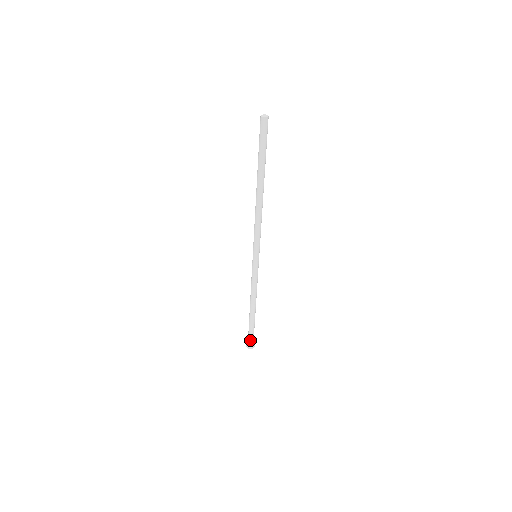
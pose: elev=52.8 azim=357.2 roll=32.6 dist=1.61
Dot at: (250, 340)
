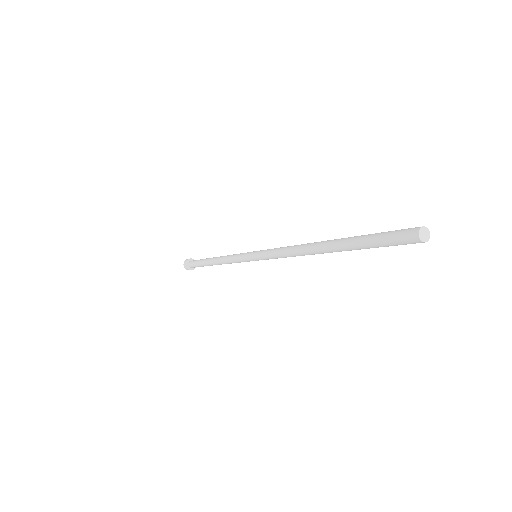
Dot at: (191, 265)
